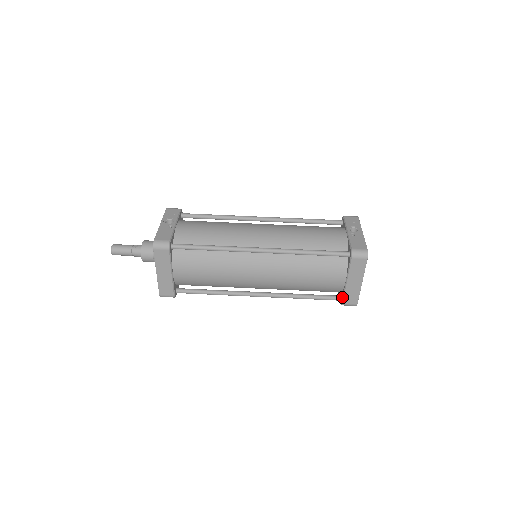
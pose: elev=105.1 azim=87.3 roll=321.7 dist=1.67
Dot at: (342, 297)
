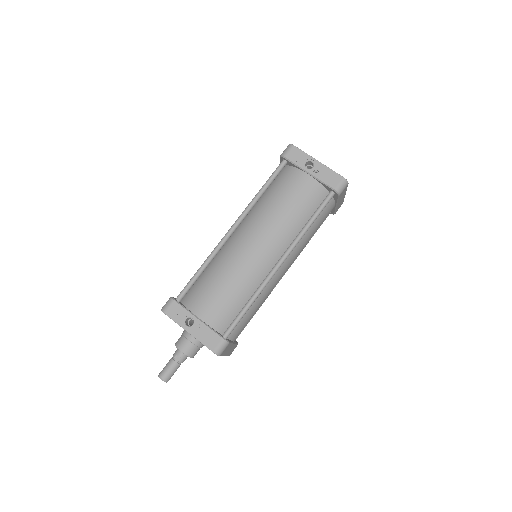
Dot at: (333, 212)
